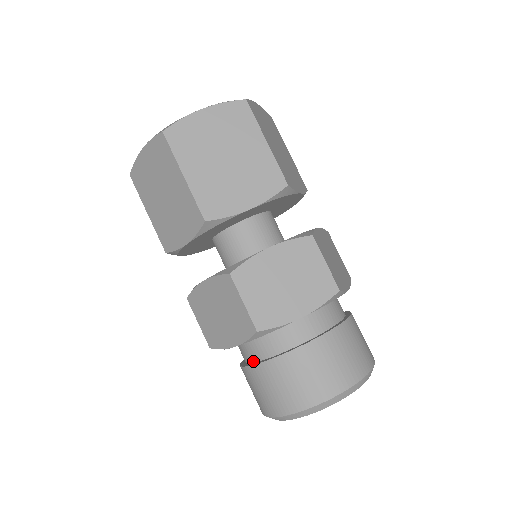
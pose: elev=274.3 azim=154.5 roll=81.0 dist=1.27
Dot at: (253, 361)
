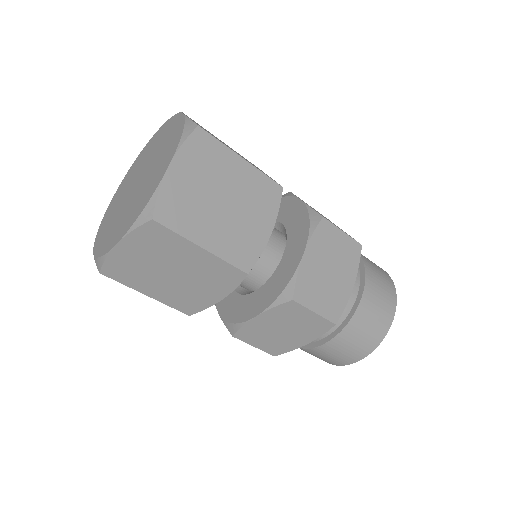
Dot at: (318, 340)
